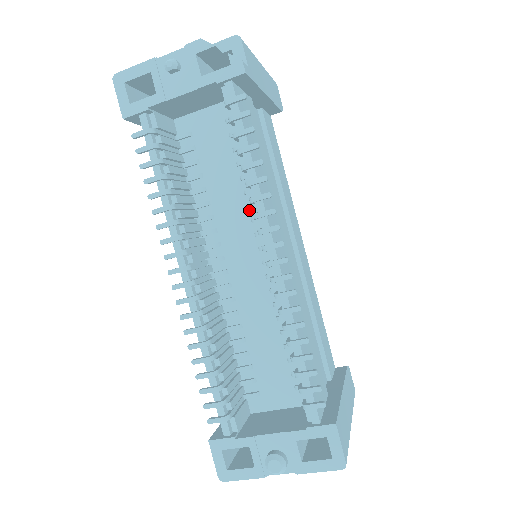
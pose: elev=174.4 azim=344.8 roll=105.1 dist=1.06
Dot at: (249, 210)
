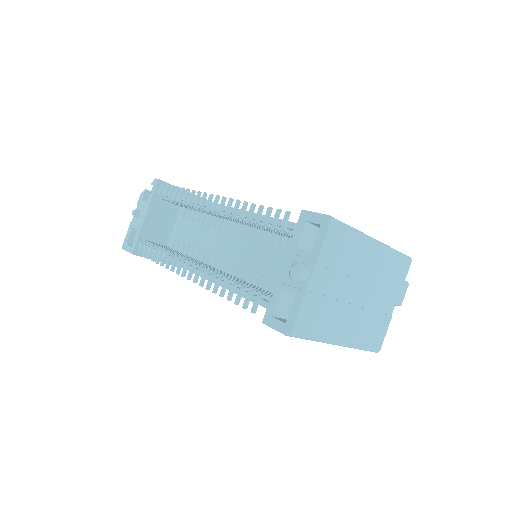
Dot at: (216, 228)
